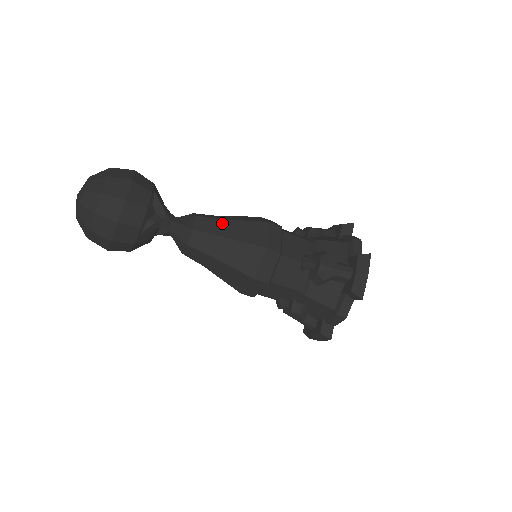
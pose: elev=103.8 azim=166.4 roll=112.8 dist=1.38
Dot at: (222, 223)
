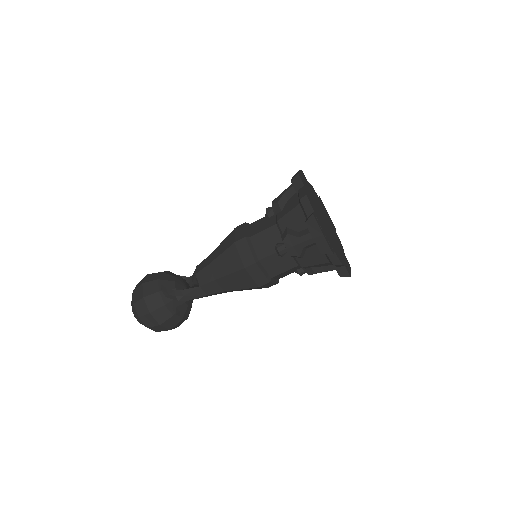
Dot at: (211, 267)
